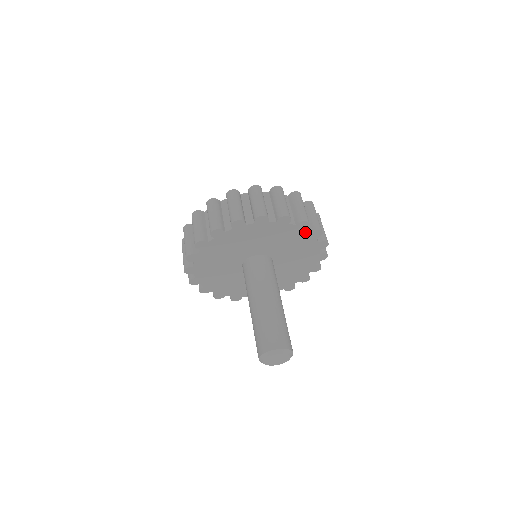
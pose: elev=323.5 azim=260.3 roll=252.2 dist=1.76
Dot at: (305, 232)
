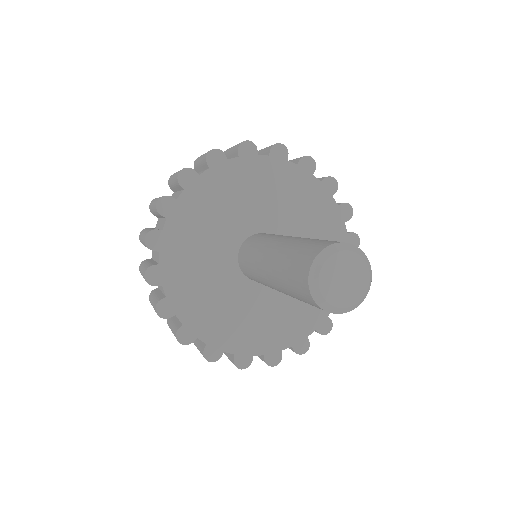
Dot at: (313, 181)
